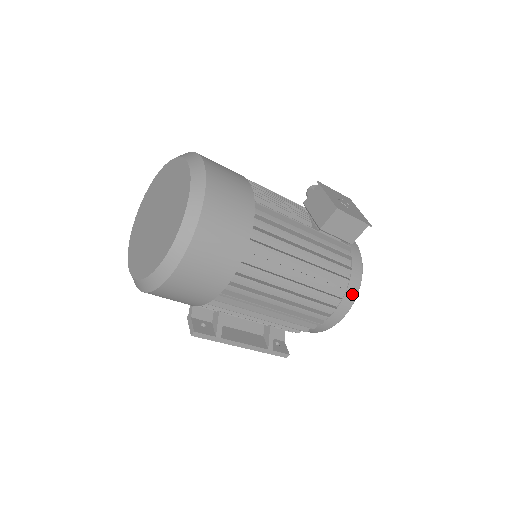
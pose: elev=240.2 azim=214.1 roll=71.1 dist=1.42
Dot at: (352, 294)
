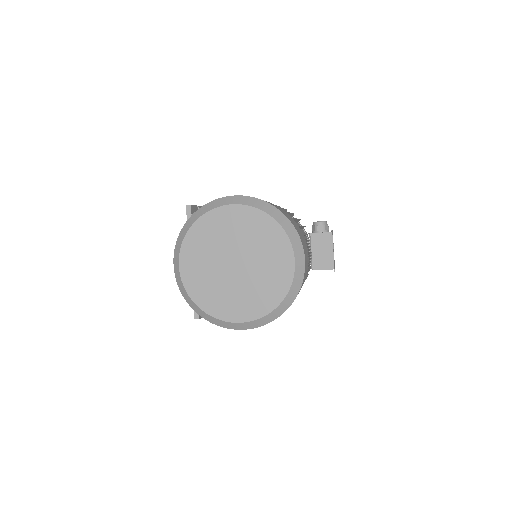
Dot at: occluded
